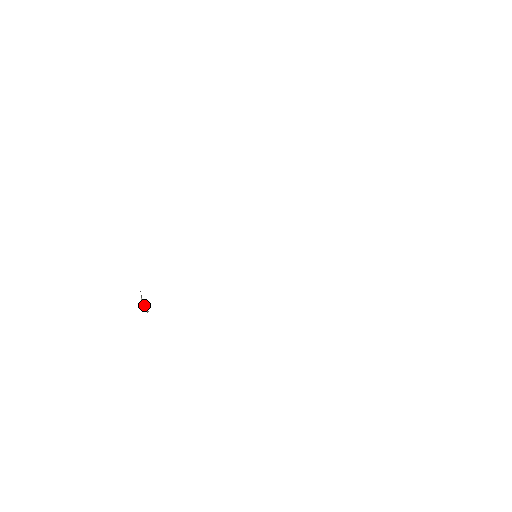
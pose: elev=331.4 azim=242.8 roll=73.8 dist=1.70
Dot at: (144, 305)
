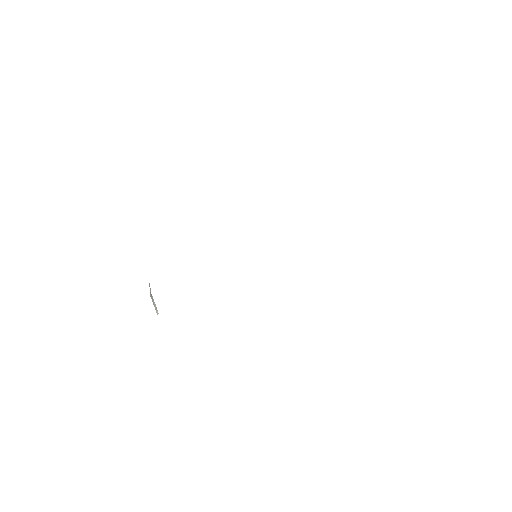
Dot at: (153, 303)
